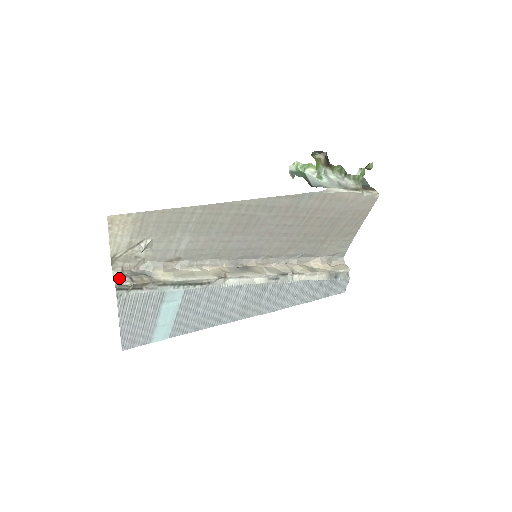
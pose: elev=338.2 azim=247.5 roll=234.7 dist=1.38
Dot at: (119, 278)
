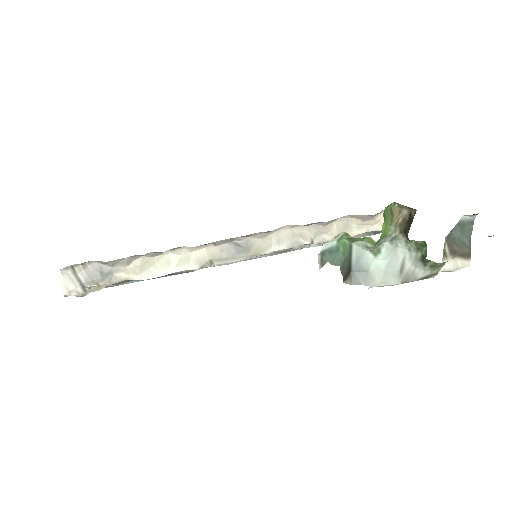
Dot at: (68, 284)
